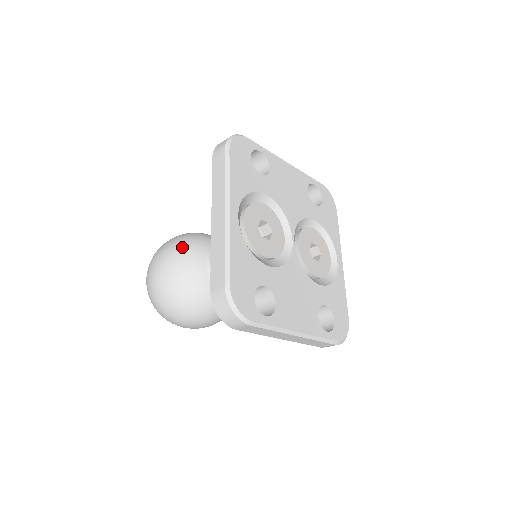
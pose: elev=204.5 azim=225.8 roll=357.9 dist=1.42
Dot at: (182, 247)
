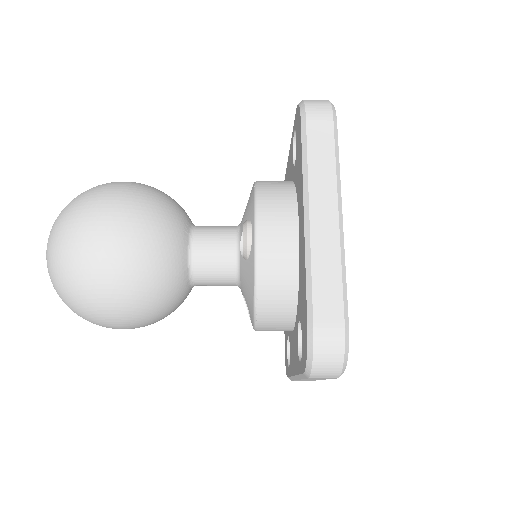
Dot at: (157, 210)
